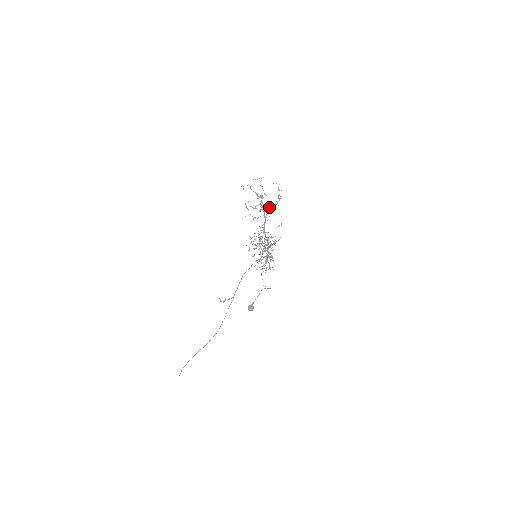
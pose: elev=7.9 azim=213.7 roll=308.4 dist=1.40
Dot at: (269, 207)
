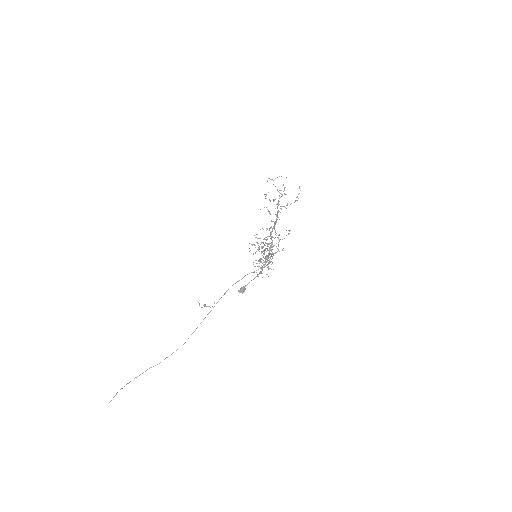
Dot at: occluded
